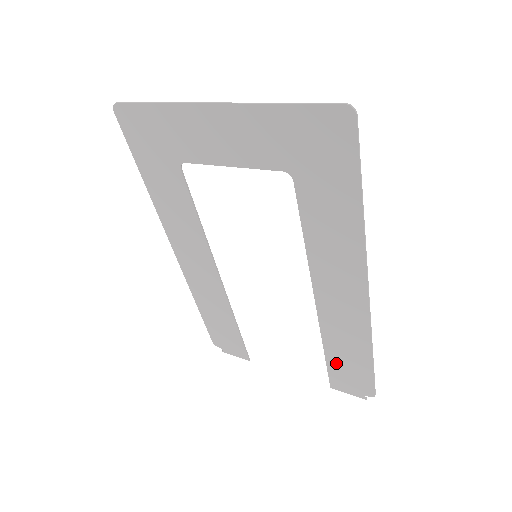
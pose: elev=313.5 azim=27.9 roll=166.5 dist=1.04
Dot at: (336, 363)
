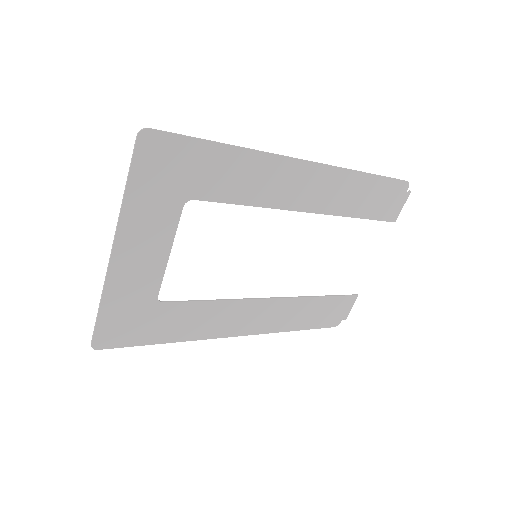
Dot at: (371, 210)
